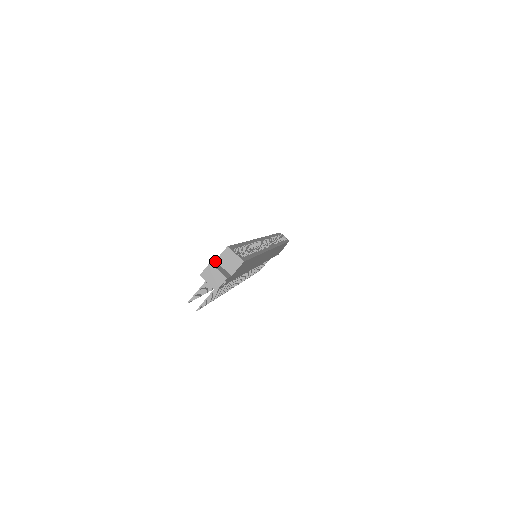
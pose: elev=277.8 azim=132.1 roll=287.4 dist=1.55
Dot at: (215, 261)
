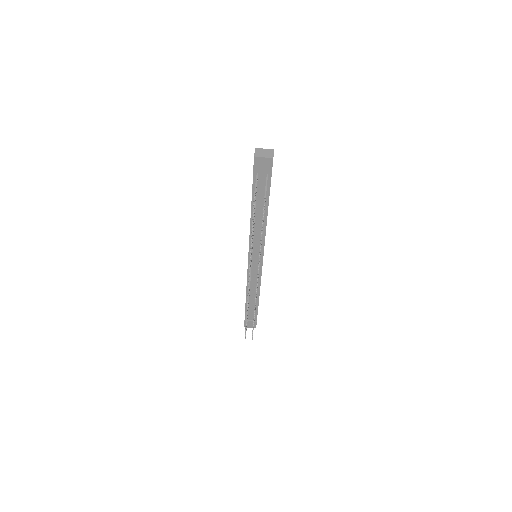
Dot at: occluded
